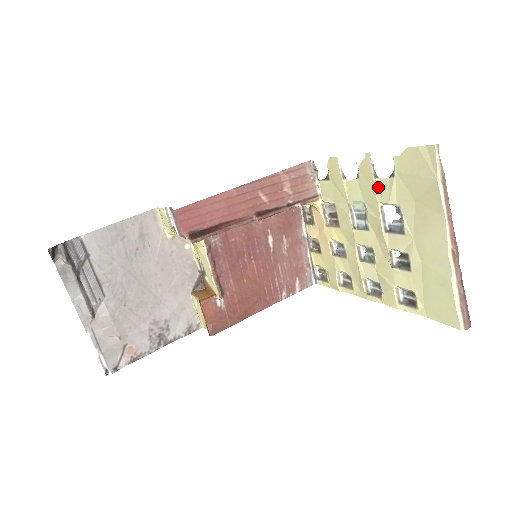
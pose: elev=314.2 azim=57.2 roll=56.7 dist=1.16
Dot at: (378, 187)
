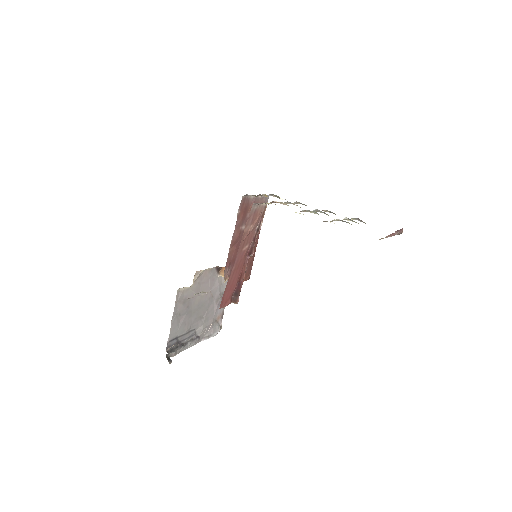
Dot at: occluded
